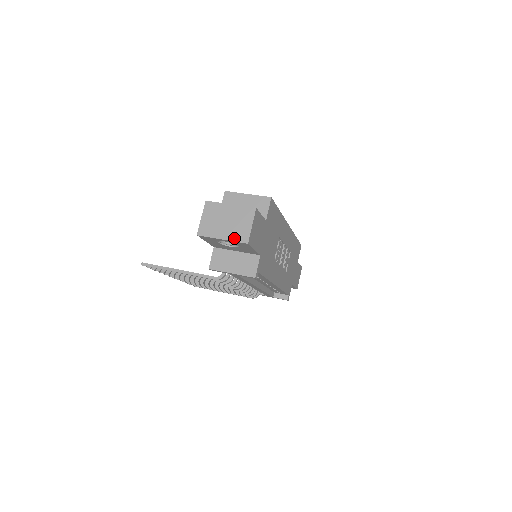
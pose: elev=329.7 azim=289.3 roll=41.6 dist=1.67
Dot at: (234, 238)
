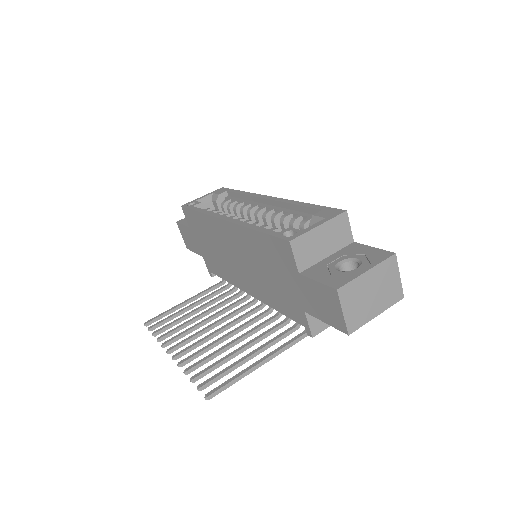
Dot at: (389, 304)
